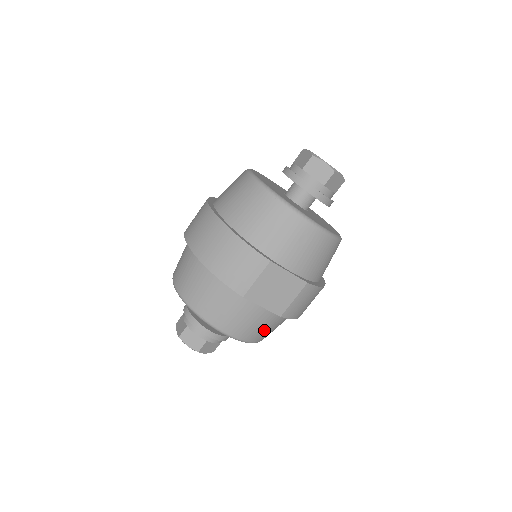
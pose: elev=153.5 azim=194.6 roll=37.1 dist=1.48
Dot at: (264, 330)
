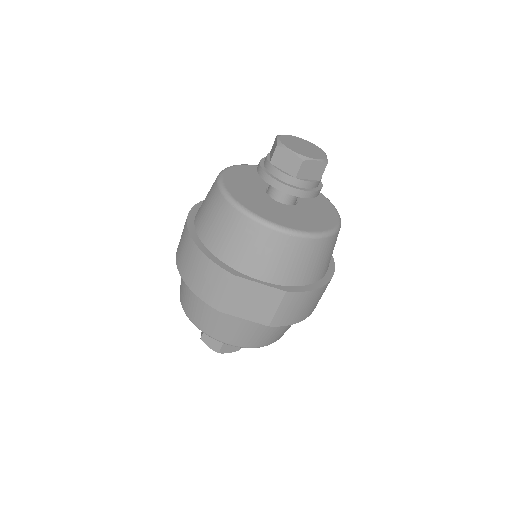
Dot at: (264, 336)
